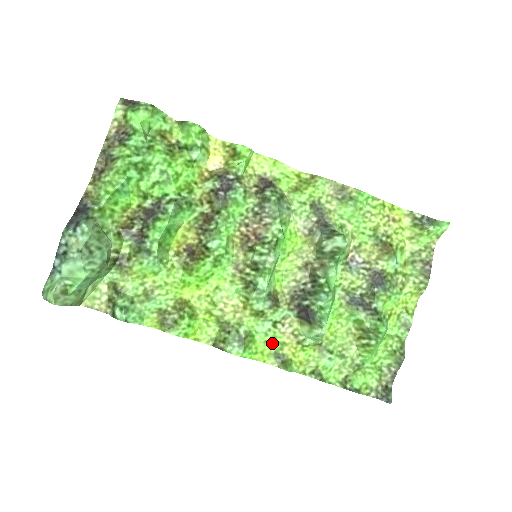
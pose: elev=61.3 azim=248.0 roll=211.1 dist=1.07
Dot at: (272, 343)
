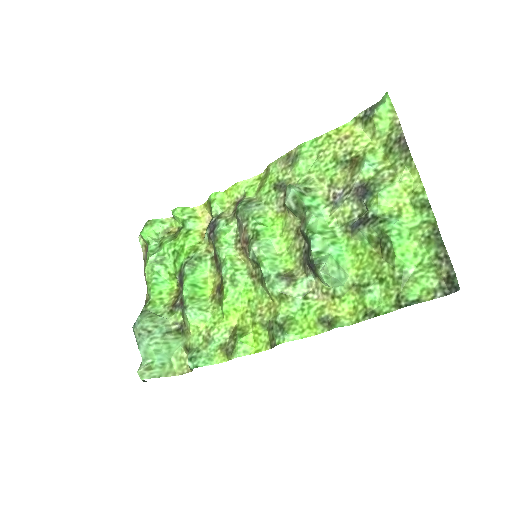
Dot at: (311, 313)
